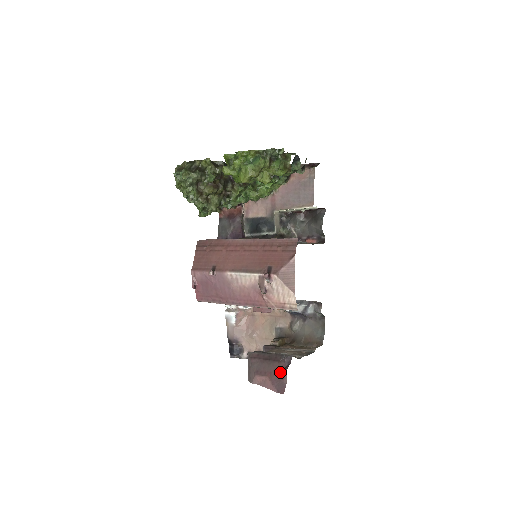
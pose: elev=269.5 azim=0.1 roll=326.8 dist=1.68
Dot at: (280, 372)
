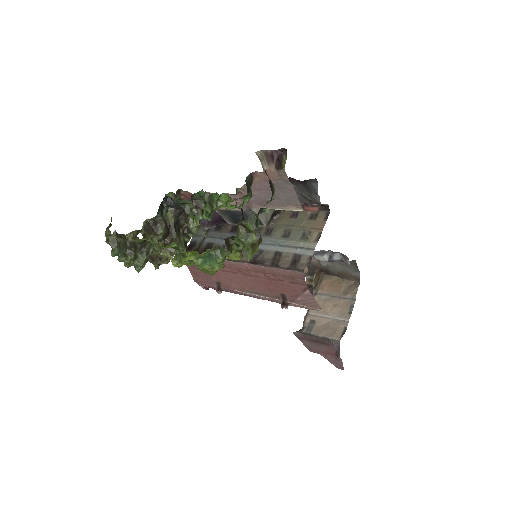
Dot at: (333, 354)
